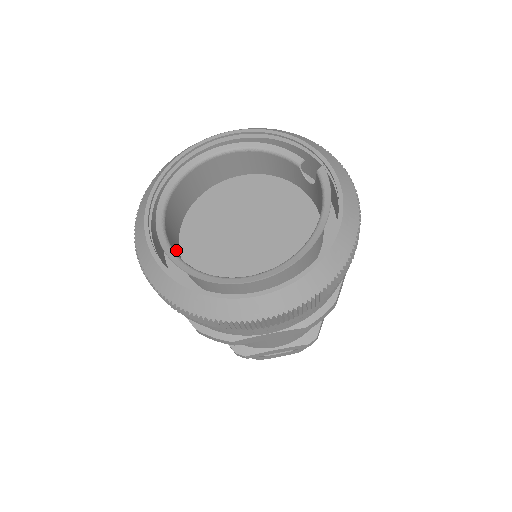
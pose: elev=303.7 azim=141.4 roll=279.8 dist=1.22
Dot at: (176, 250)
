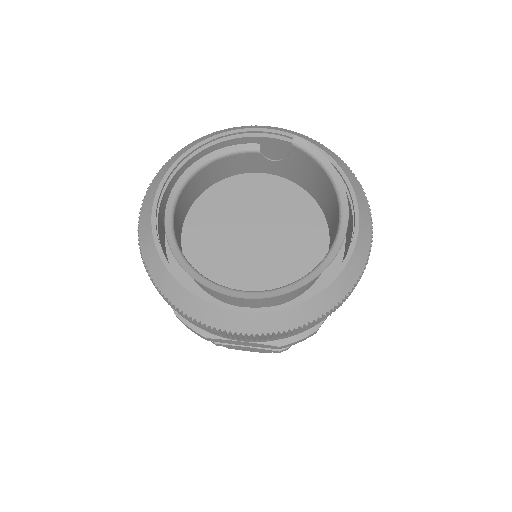
Dot at: (218, 294)
